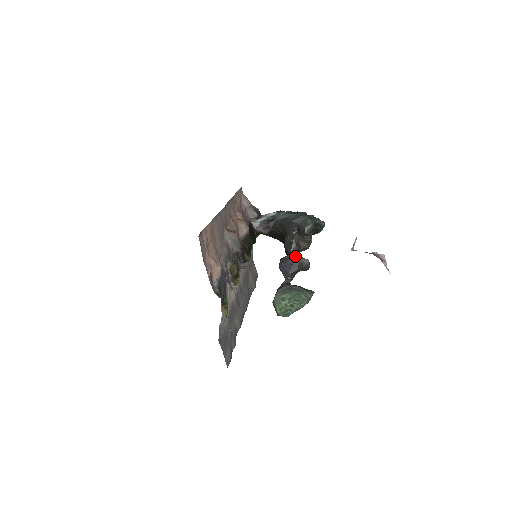
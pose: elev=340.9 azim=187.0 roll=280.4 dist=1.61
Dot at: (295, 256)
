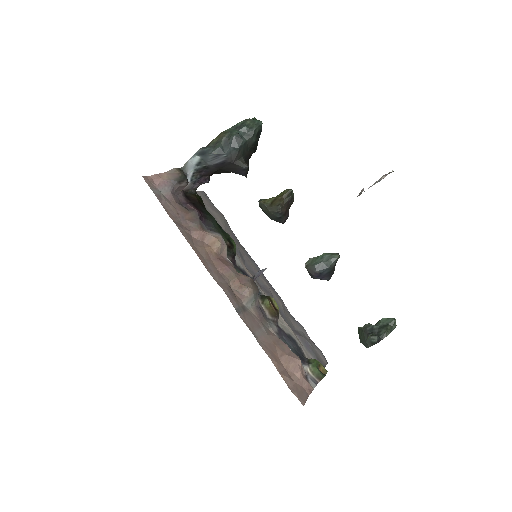
Dot at: (324, 264)
